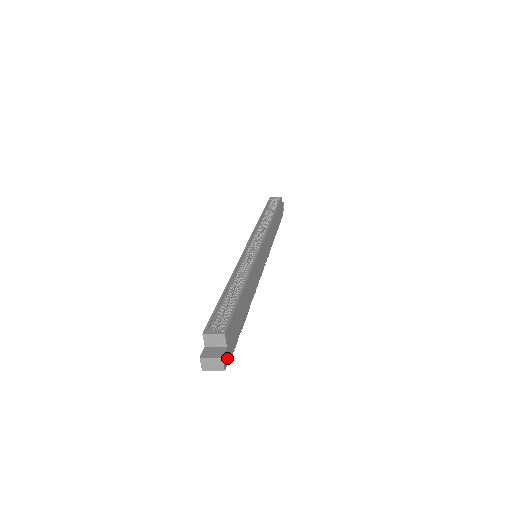
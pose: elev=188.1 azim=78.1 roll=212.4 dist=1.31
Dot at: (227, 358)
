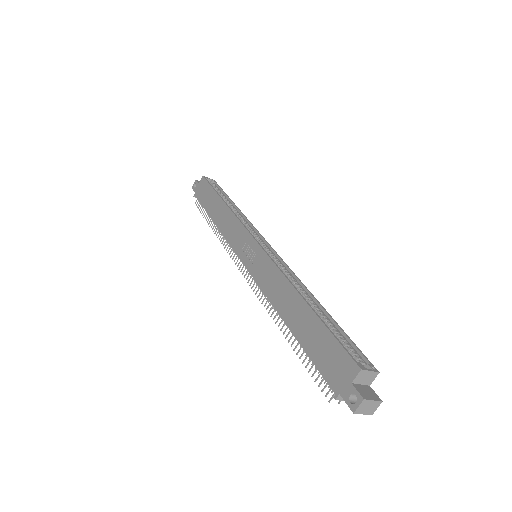
Dot at: occluded
